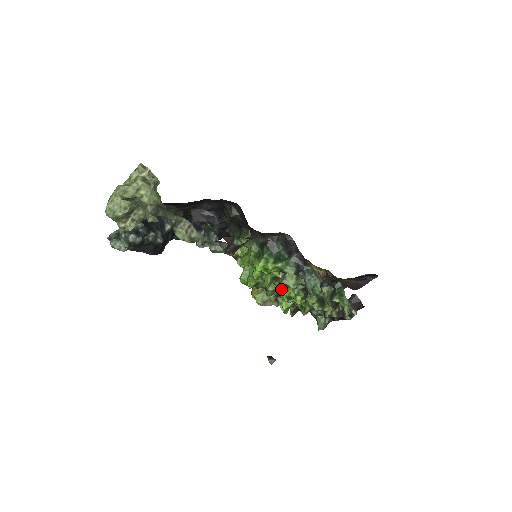
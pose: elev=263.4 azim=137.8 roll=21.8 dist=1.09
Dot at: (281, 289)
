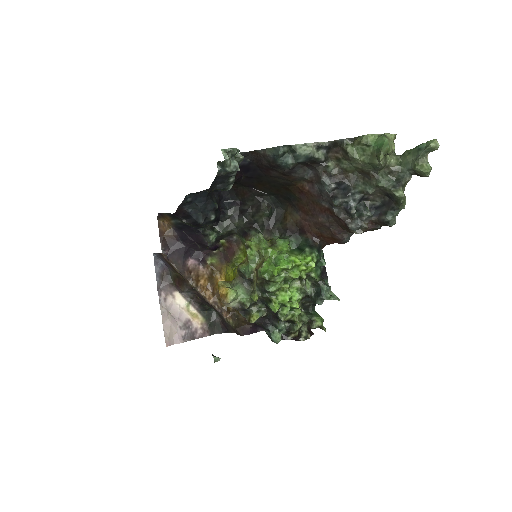
Dot at: (288, 289)
